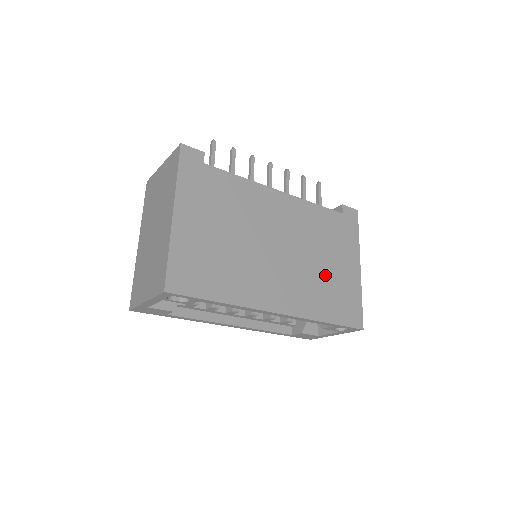
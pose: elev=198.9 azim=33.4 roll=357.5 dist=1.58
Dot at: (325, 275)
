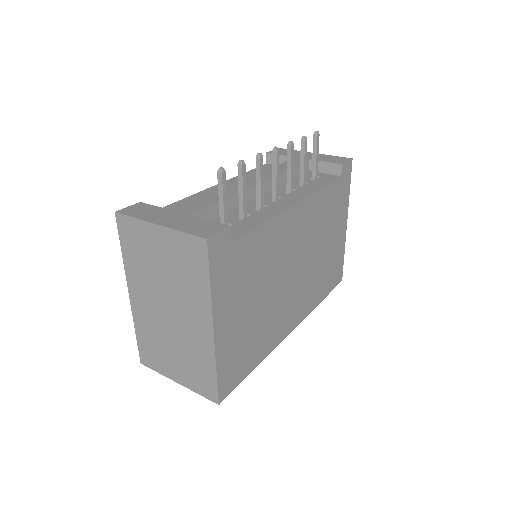
Dot at: (324, 260)
